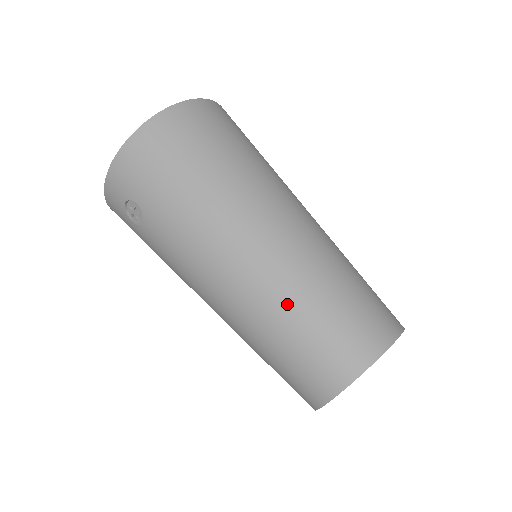
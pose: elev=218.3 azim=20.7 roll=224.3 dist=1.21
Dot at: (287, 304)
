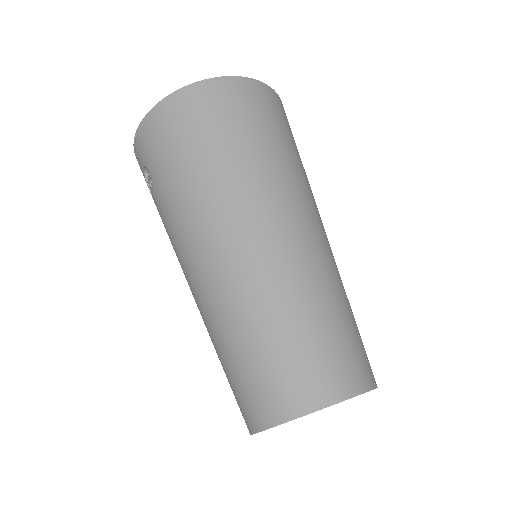
Dot at: (243, 318)
